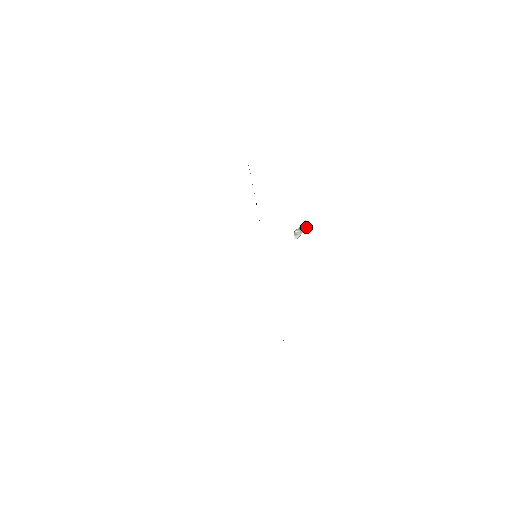
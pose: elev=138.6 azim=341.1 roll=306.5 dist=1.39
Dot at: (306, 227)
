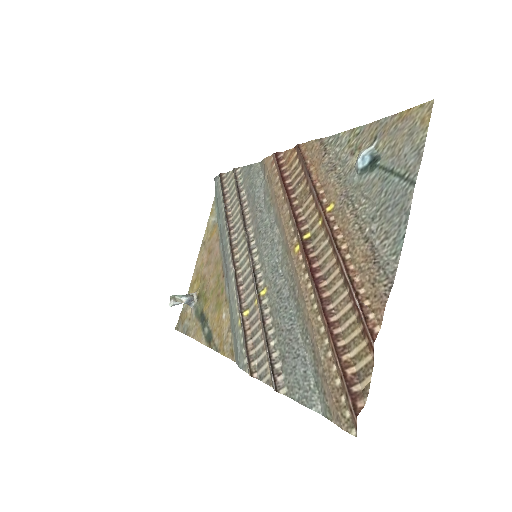
Dot at: (194, 299)
